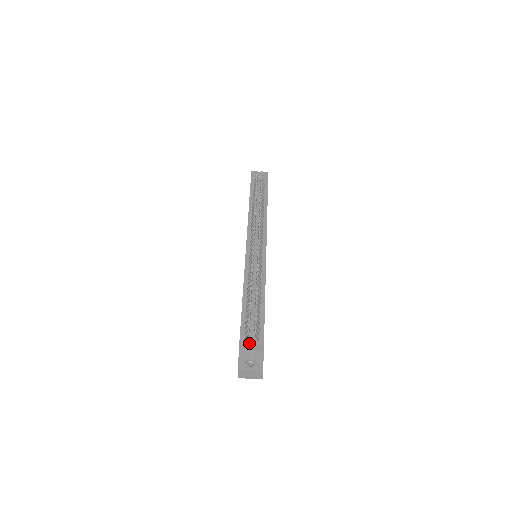
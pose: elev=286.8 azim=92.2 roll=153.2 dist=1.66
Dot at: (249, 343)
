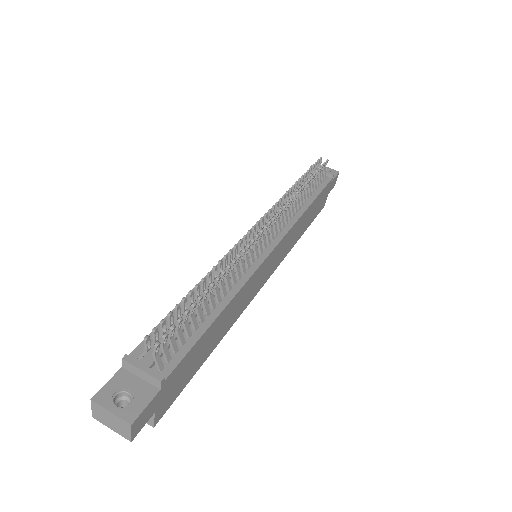
Dot at: (140, 364)
